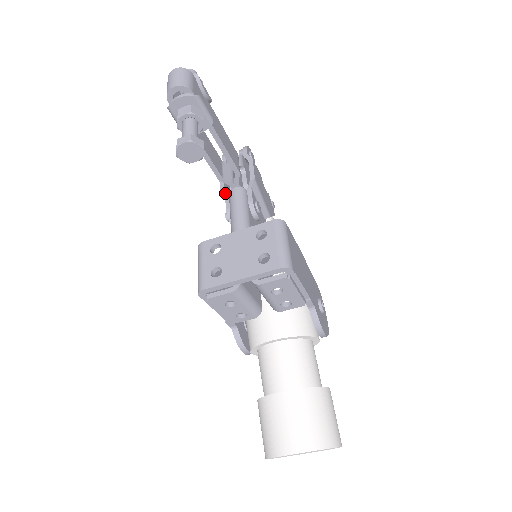
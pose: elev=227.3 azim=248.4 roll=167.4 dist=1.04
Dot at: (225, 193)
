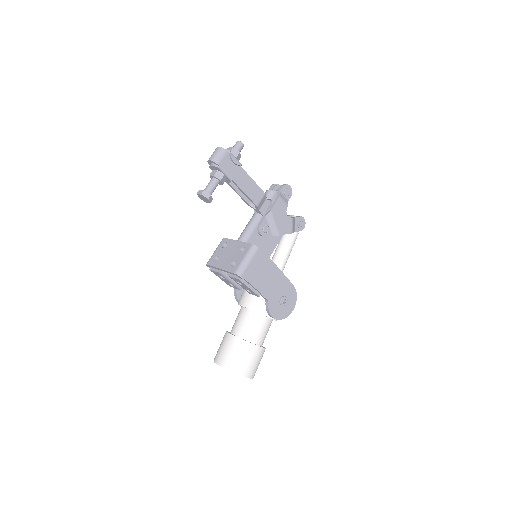
Dot at: occluded
